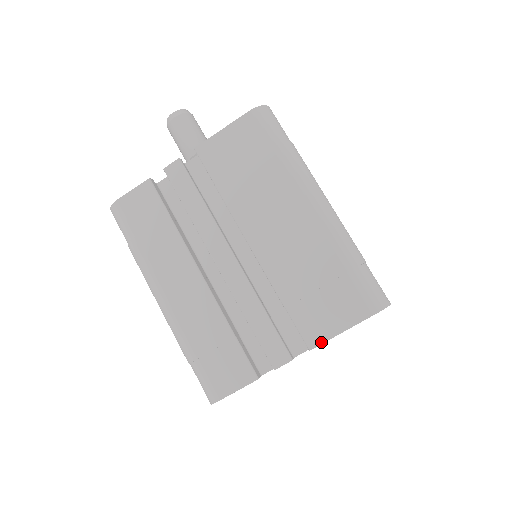
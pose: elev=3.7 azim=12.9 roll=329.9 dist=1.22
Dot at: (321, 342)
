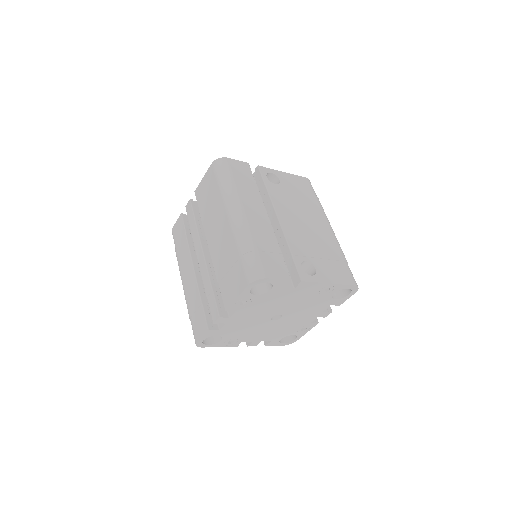
Dot at: (229, 305)
